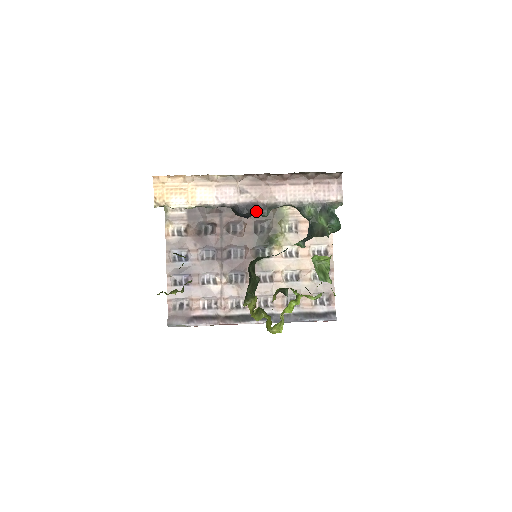
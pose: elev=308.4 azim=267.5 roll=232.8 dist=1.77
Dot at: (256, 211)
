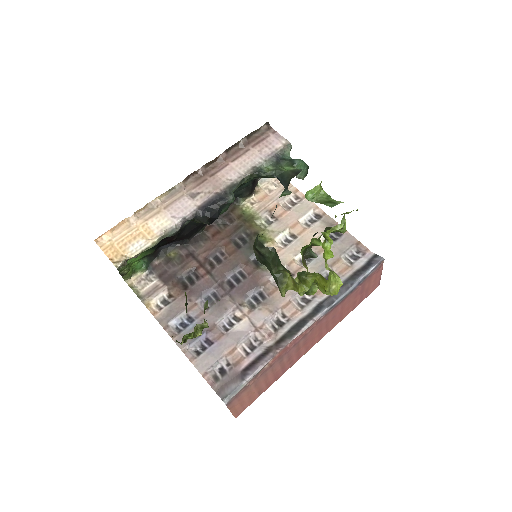
Dot at: (220, 201)
